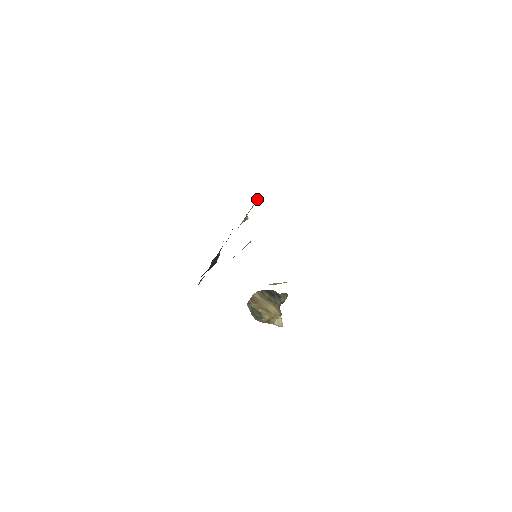
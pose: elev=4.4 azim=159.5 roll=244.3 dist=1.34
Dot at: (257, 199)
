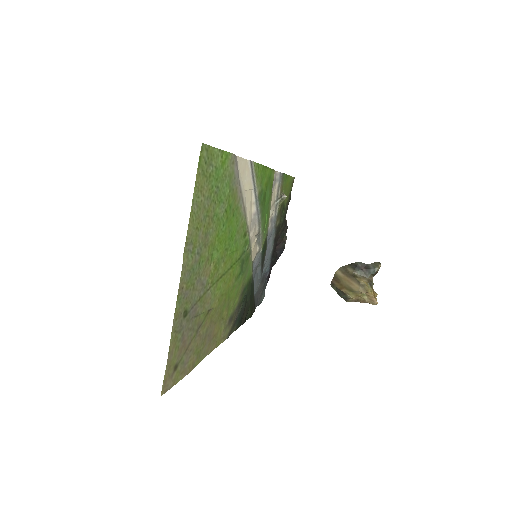
Dot at: (277, 176)
